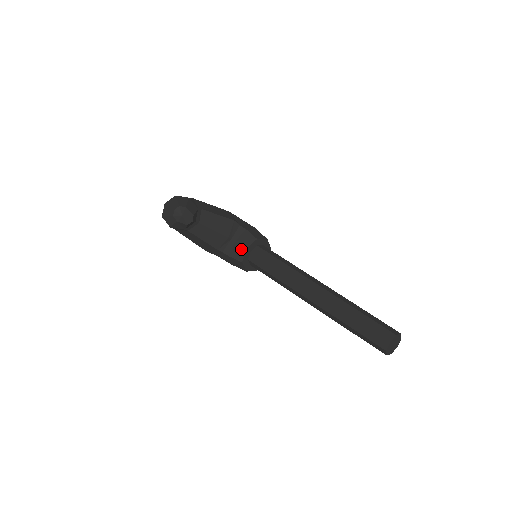
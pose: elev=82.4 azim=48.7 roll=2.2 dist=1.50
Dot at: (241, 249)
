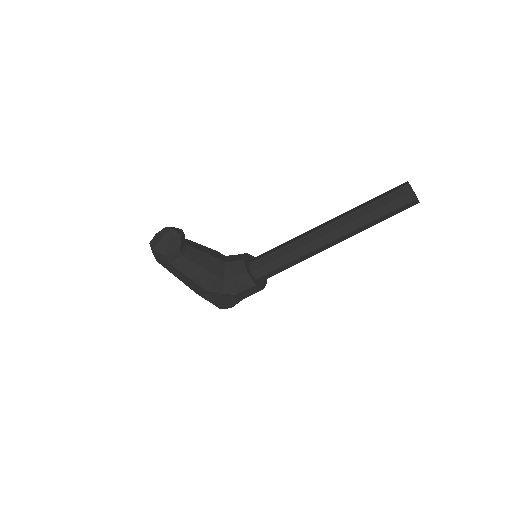
Dot at: (239, 263)
